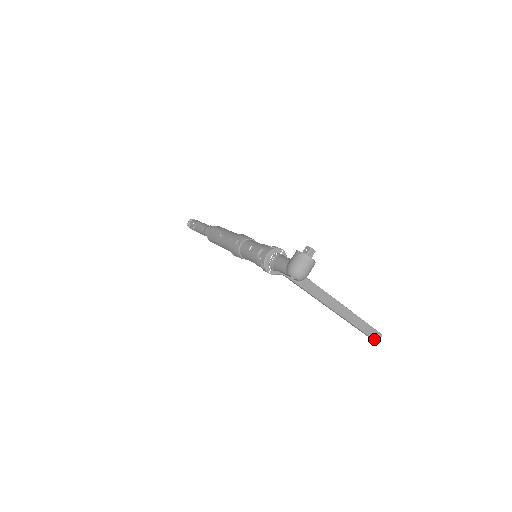
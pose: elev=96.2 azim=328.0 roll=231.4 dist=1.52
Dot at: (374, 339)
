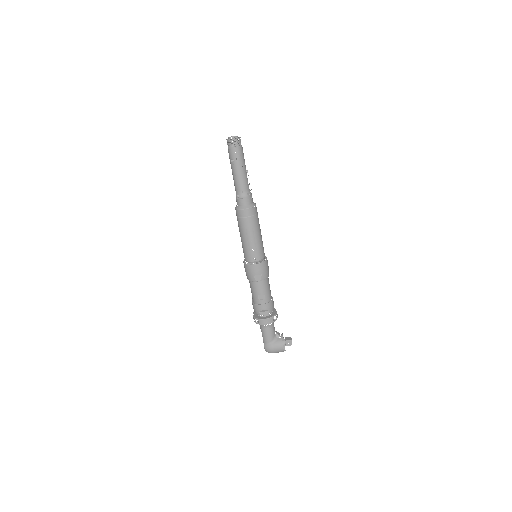
Dot at: occluded
